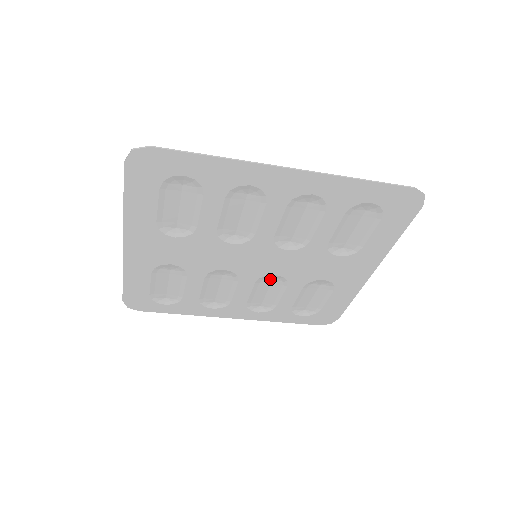
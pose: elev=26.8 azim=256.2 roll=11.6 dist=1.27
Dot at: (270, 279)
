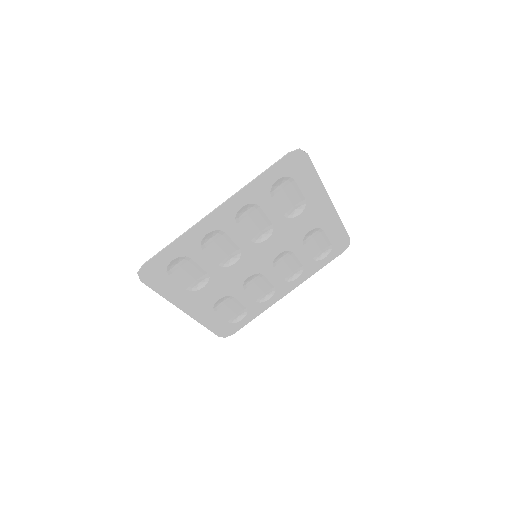
Dot at: (279, 258)
